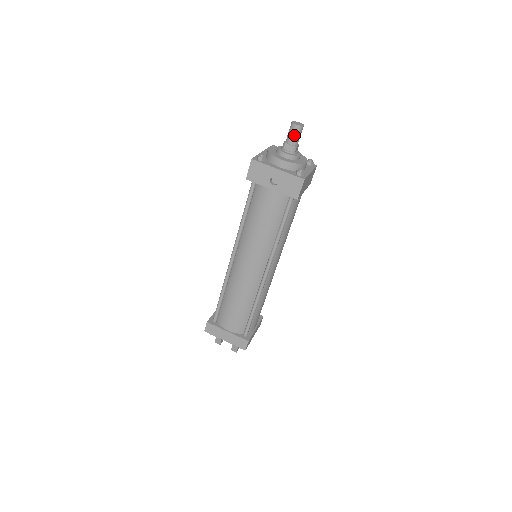
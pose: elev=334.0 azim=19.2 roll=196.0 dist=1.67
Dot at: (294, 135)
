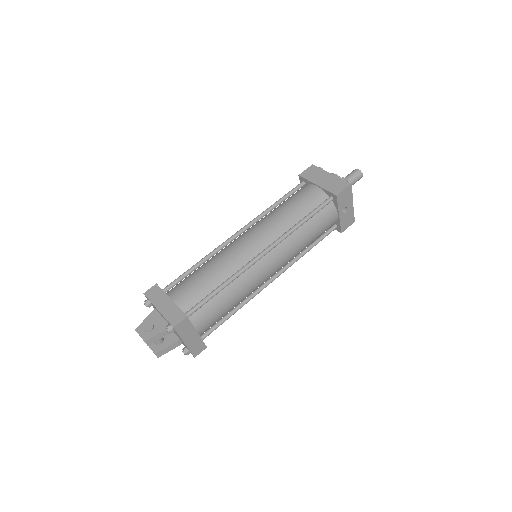
Dot at: occluded
